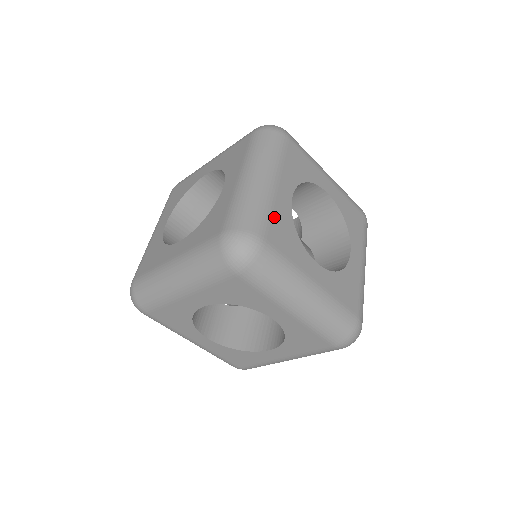
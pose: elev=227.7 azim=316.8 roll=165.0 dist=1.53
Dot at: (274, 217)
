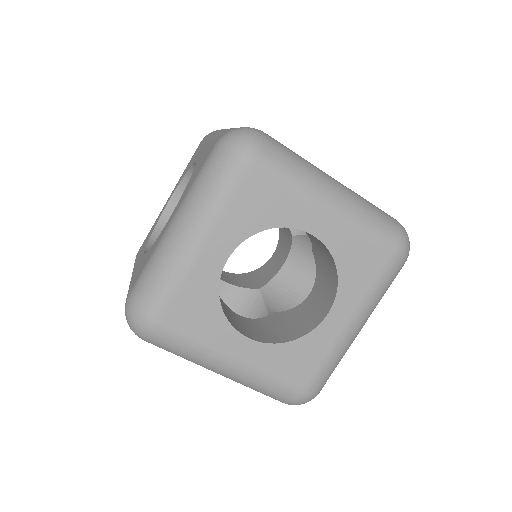
Dot at: (183, 293)
